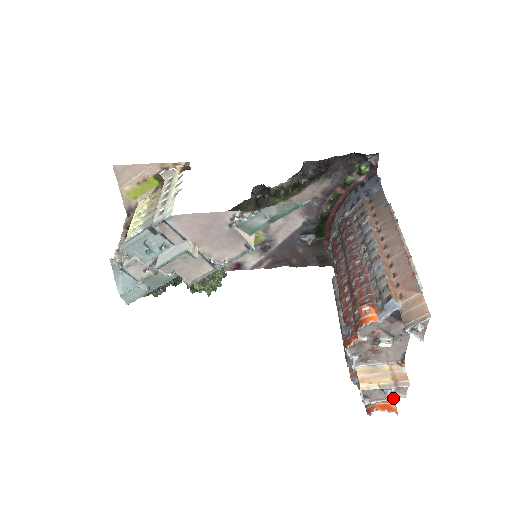
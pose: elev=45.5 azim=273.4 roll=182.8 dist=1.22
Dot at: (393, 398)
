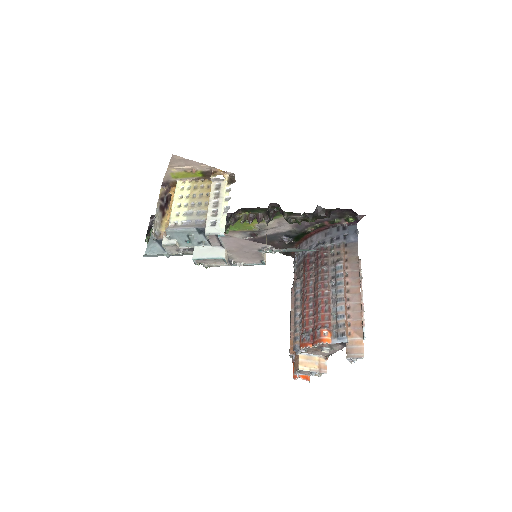
Dot at: occluded
